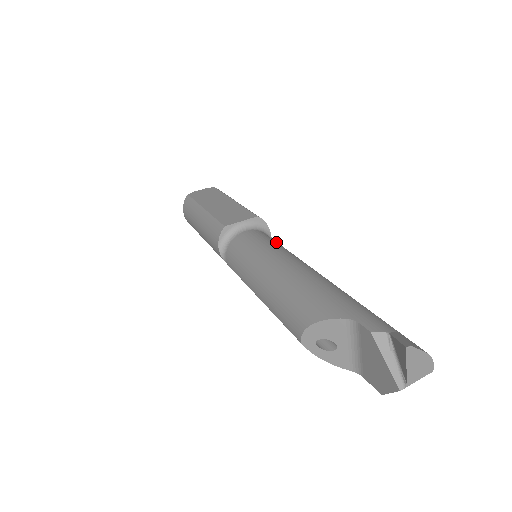
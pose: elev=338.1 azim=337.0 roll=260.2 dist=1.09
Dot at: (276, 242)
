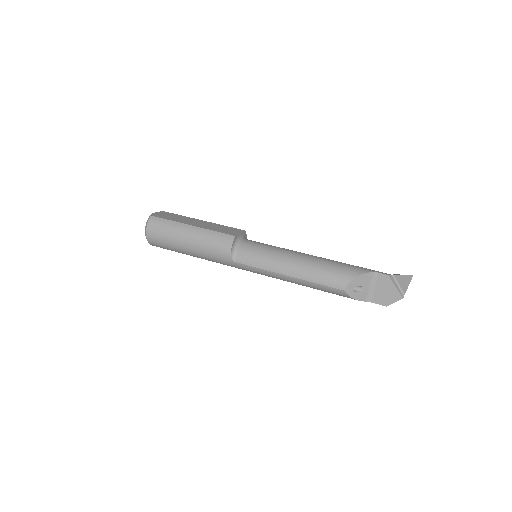
Dot at: occluded
